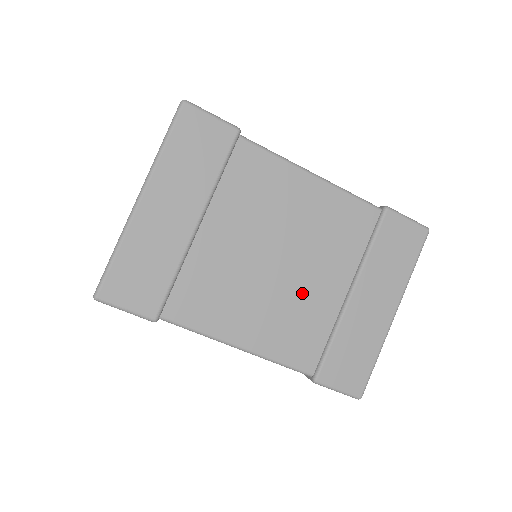
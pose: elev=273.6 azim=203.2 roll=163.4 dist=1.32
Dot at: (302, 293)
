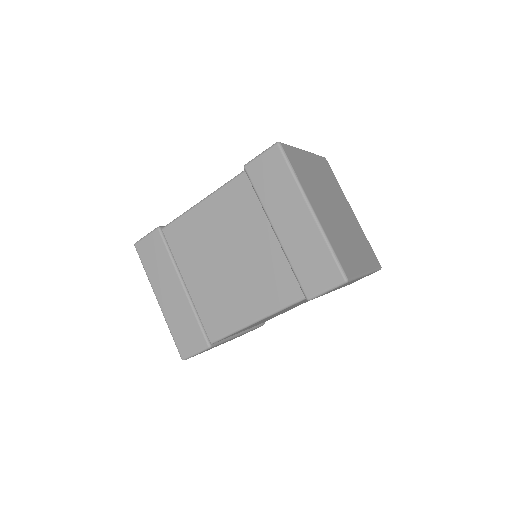
Dot at: (254, 261)
